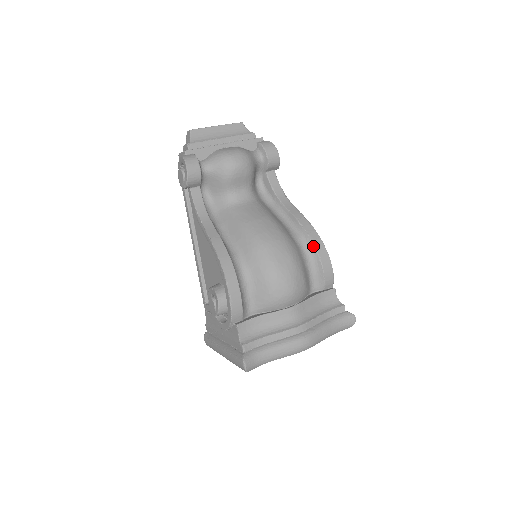
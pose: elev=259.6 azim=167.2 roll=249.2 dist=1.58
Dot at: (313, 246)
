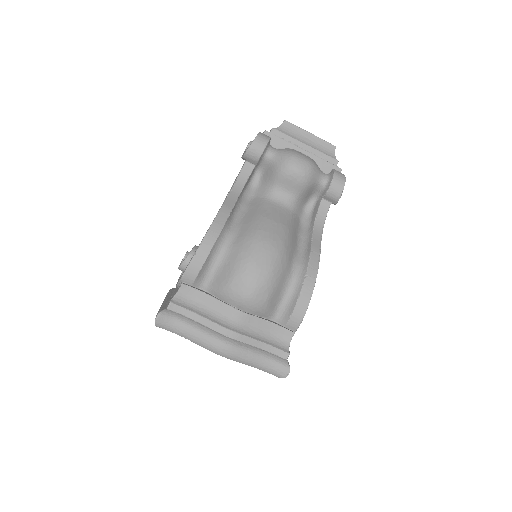
Dot at: (303, 280)
